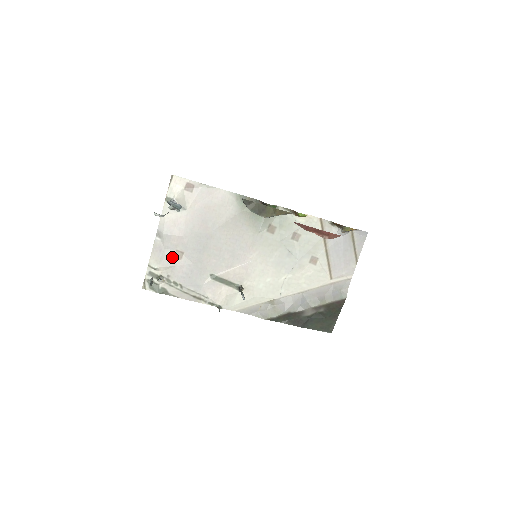
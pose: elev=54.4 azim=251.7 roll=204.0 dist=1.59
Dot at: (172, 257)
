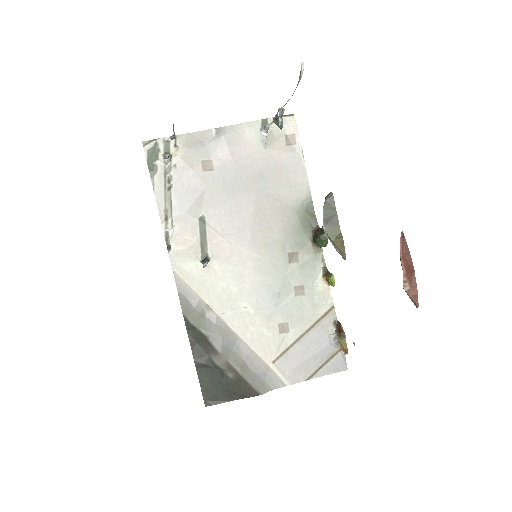
Dot at: (201, 159)
